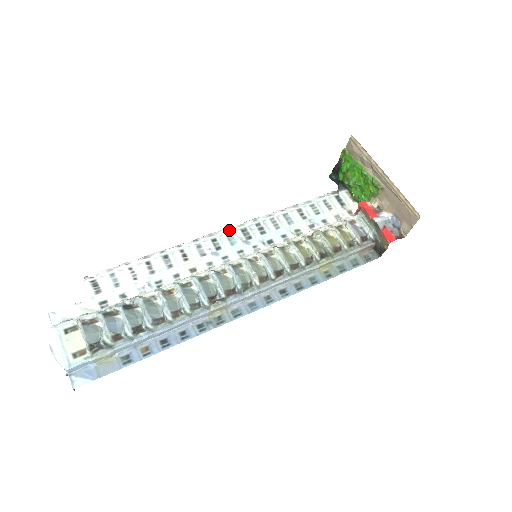
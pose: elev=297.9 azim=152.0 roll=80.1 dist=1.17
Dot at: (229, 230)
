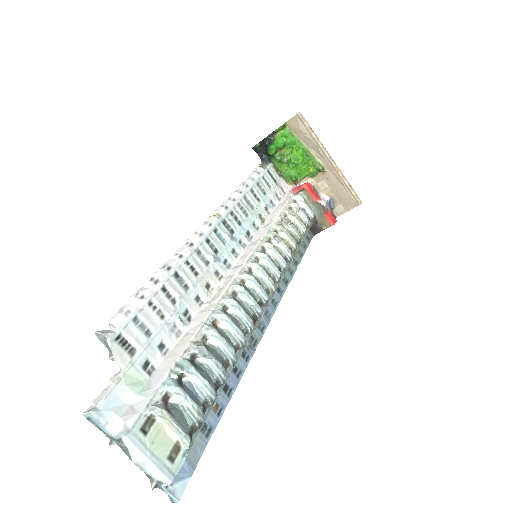
Dot at: (214, 225)
